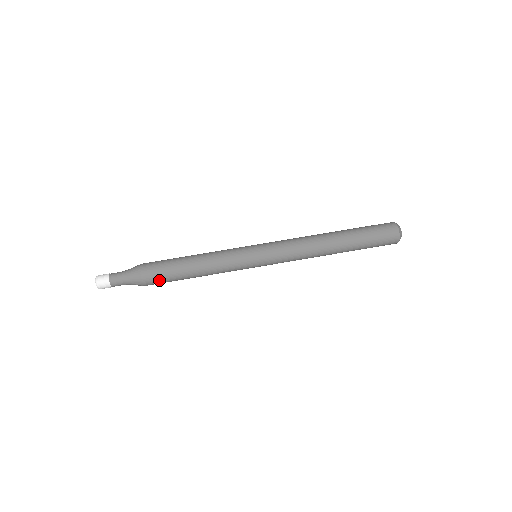
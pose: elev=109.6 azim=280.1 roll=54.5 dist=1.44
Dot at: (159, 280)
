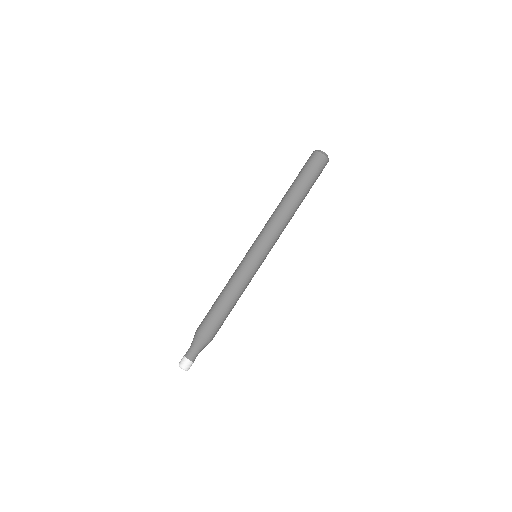
Dot at: occluded
